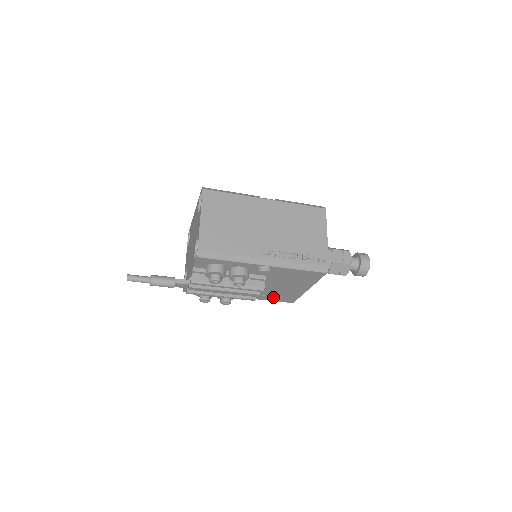
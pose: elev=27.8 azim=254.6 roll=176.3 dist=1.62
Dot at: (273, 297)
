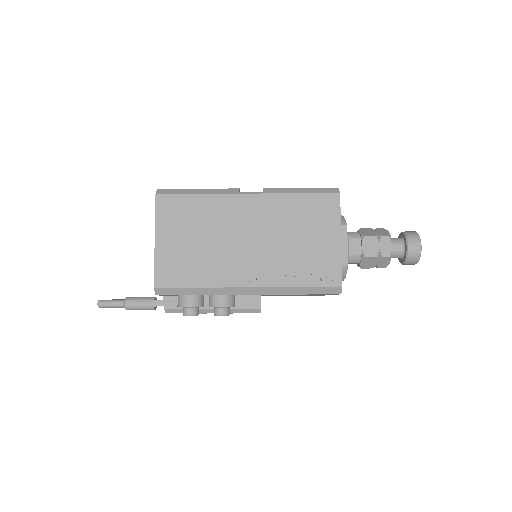
Dot at: occluded
